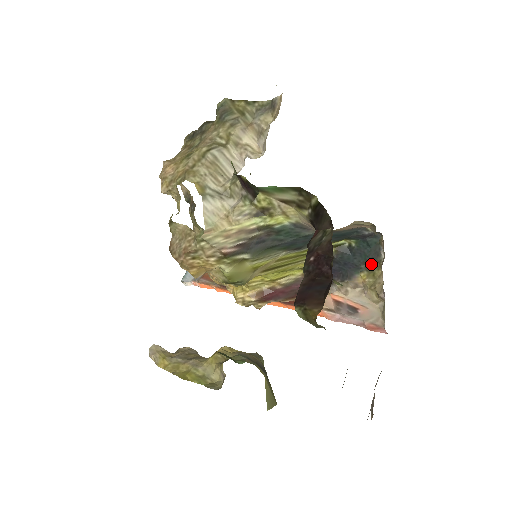
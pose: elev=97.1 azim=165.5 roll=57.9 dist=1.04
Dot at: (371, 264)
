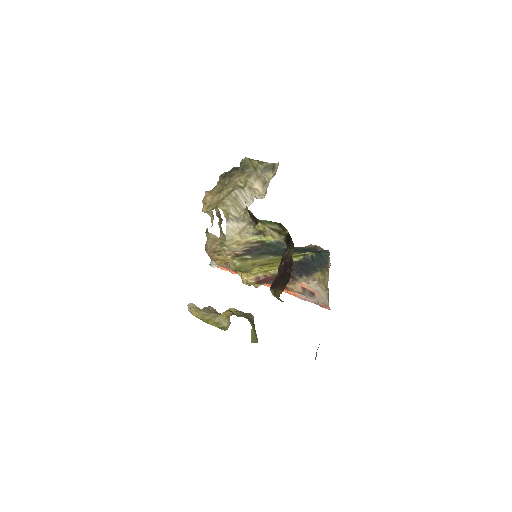
Dot at: (323, 268)
